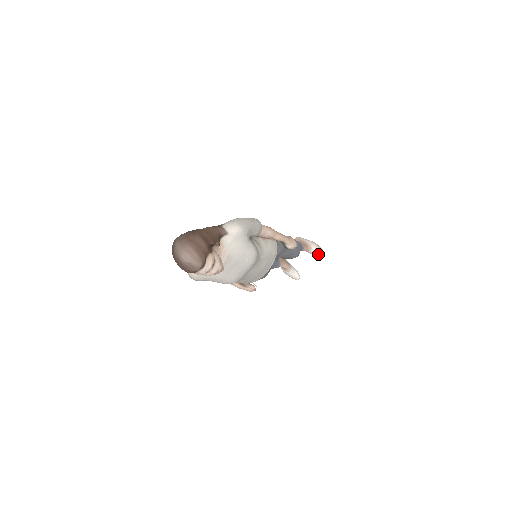
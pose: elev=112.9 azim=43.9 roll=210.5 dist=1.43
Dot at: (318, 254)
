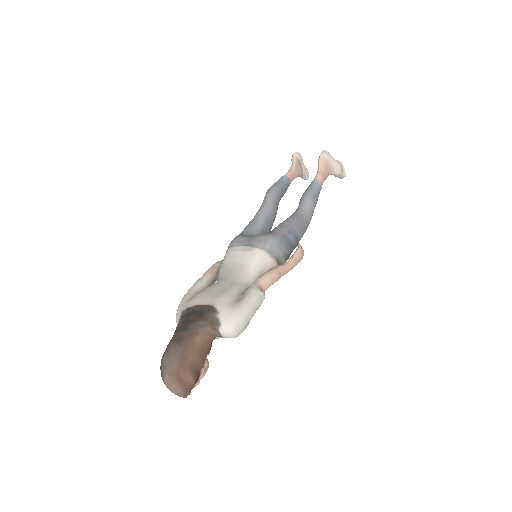
Dot at: (338, 177)
